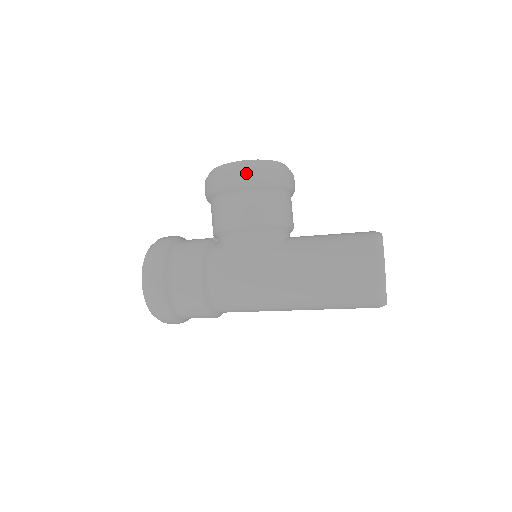
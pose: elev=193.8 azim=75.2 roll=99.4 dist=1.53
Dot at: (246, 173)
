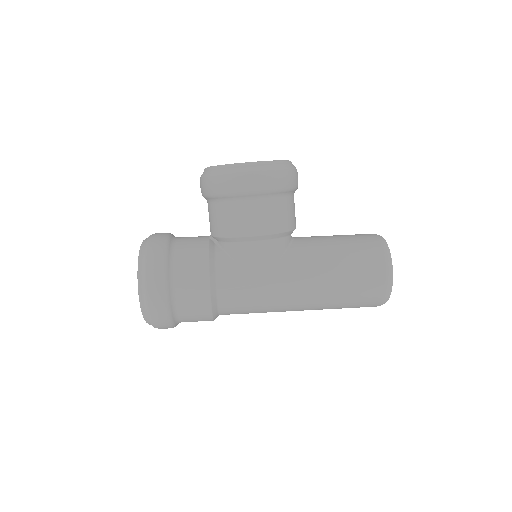
Dot at: (262, 179)
